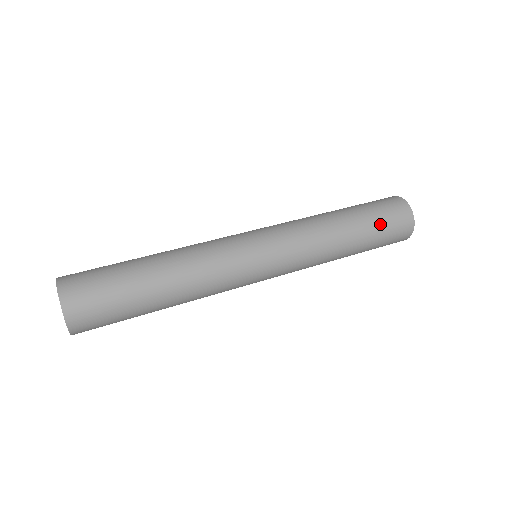
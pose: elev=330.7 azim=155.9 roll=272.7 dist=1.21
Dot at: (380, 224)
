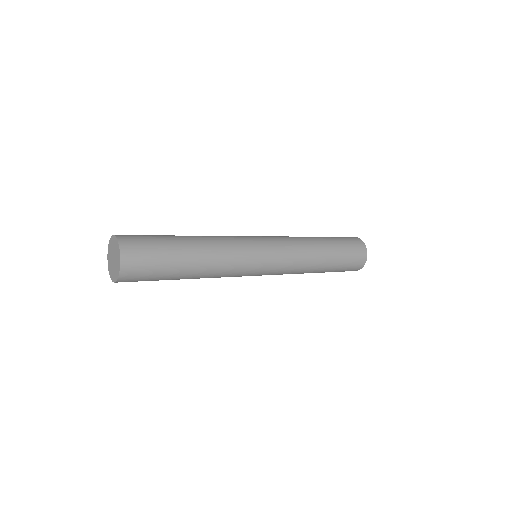
Dot at: (342, 242)
